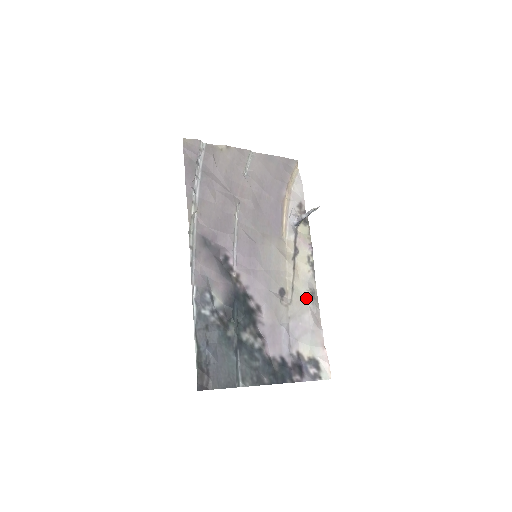
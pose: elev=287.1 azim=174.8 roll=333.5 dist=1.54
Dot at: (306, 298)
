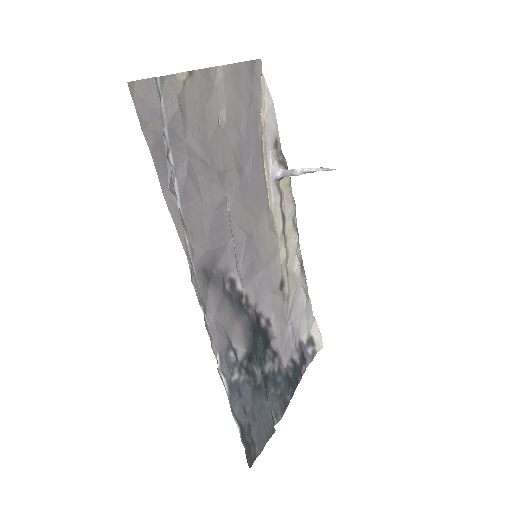
Dot at: (297, 275)
